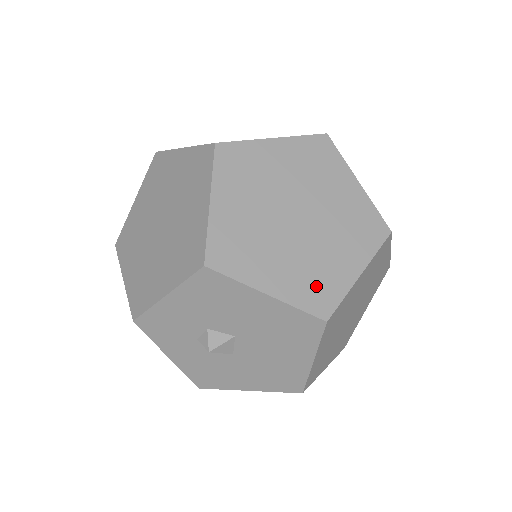
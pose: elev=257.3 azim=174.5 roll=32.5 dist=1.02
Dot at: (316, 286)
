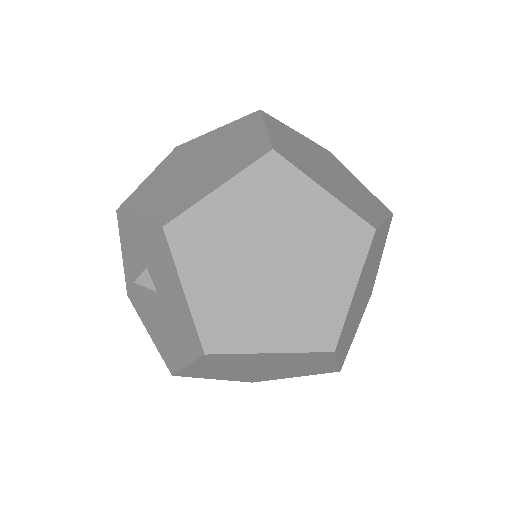
Dot at: (226, 324)
